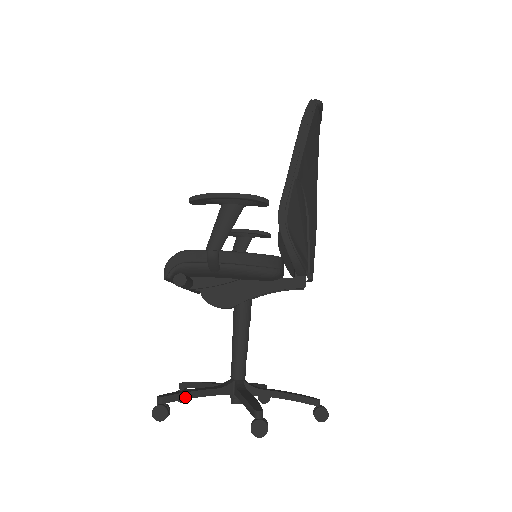
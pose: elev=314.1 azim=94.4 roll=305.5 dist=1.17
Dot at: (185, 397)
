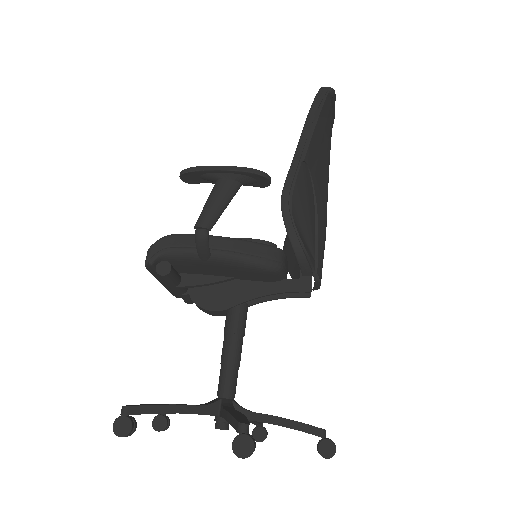
Dot at: (157, 410)
